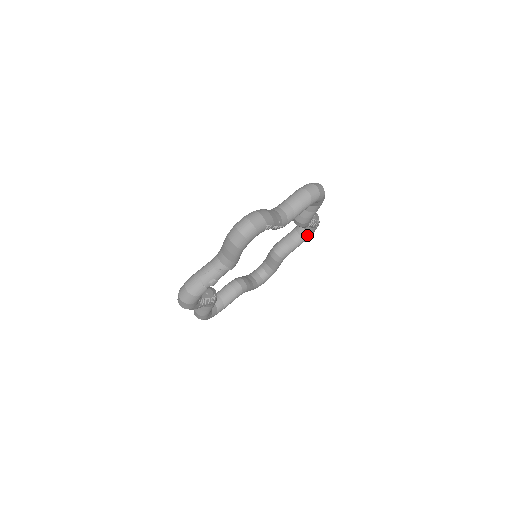
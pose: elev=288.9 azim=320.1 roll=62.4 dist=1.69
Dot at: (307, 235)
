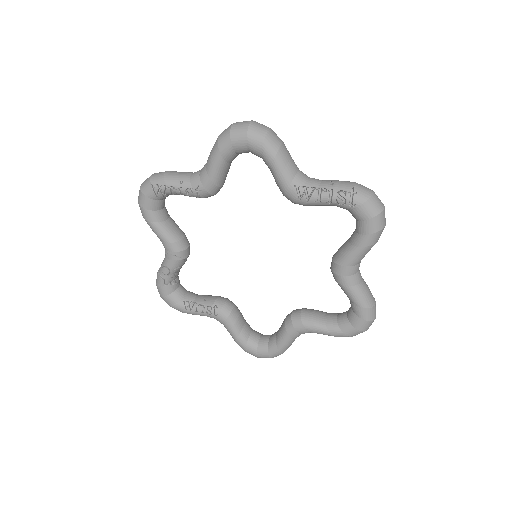
Dot at: (361, 228)
